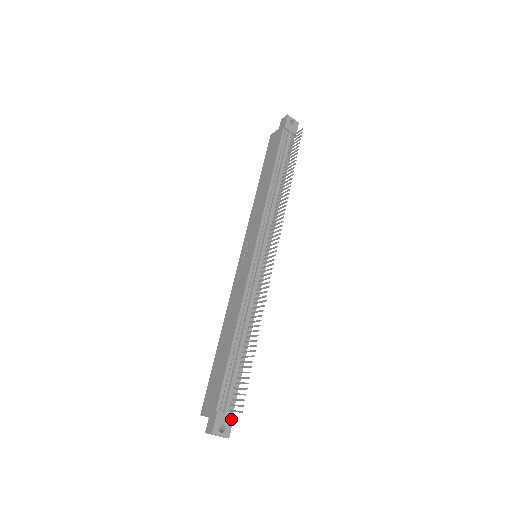
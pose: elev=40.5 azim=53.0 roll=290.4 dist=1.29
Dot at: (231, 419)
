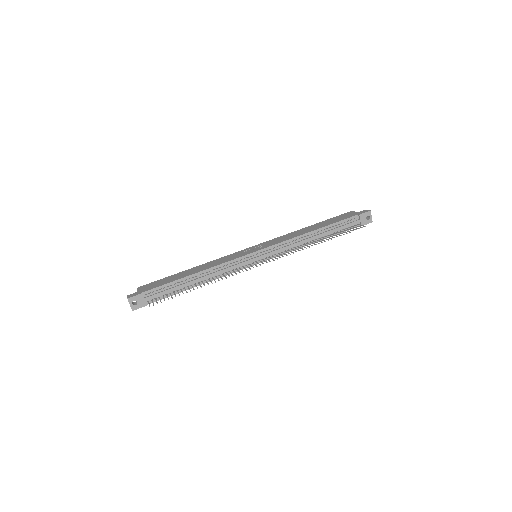
Dot at: (144, 305)
